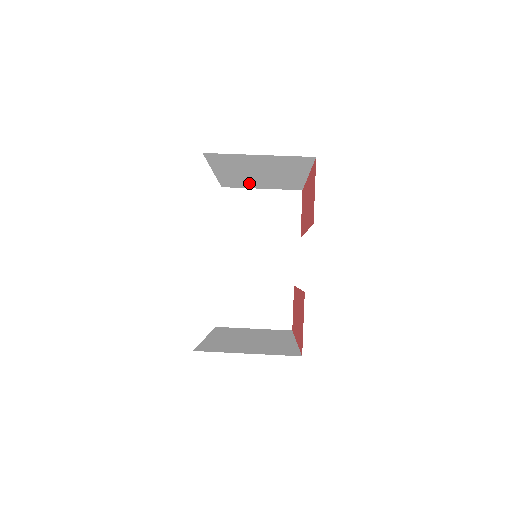
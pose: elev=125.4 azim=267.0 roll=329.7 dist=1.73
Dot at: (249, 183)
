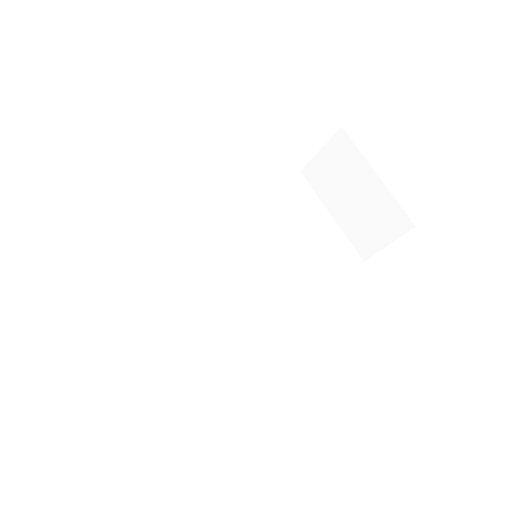
Dot at: occluded
